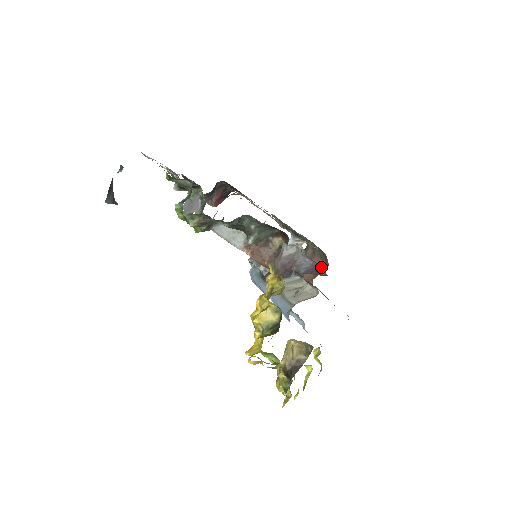
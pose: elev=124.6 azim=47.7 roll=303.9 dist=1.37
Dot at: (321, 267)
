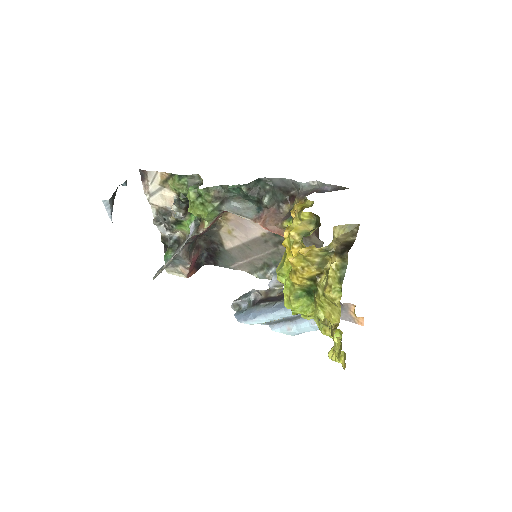
Dot at: occluded
